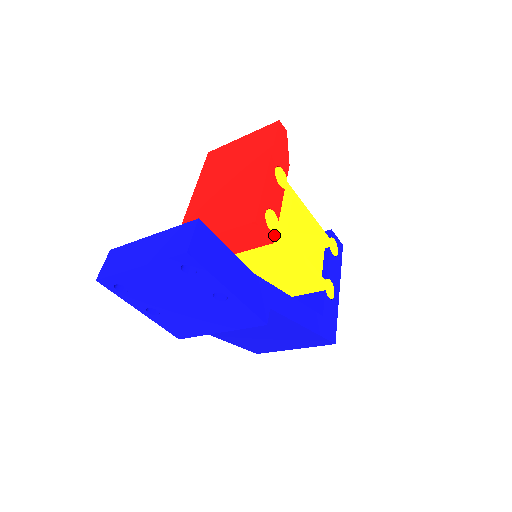
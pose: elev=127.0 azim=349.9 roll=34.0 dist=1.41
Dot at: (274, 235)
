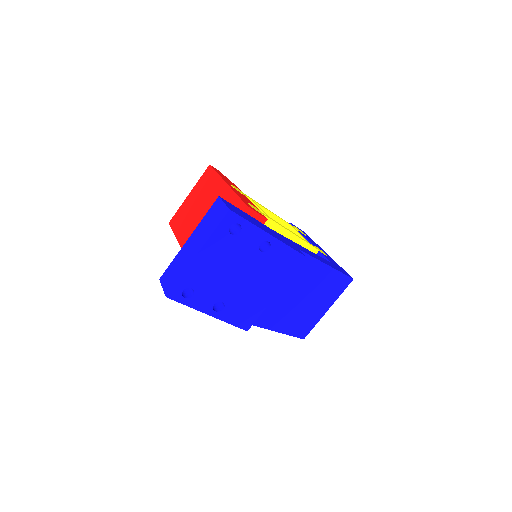
Dot at: (264, 216)
